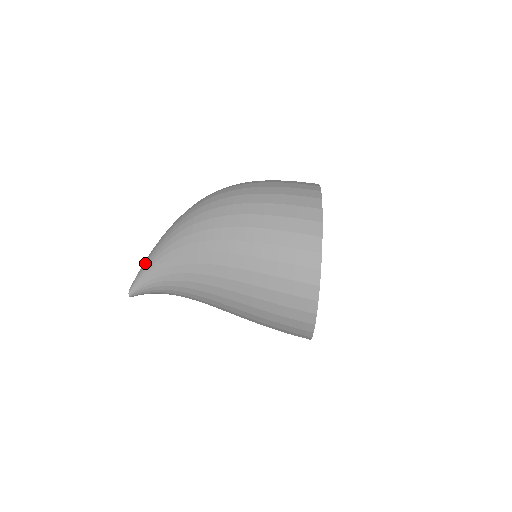
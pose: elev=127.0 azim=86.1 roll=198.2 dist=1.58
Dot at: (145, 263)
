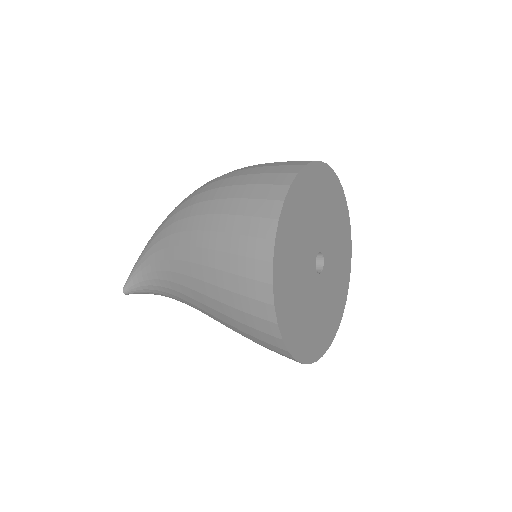
Dot at: occluded
